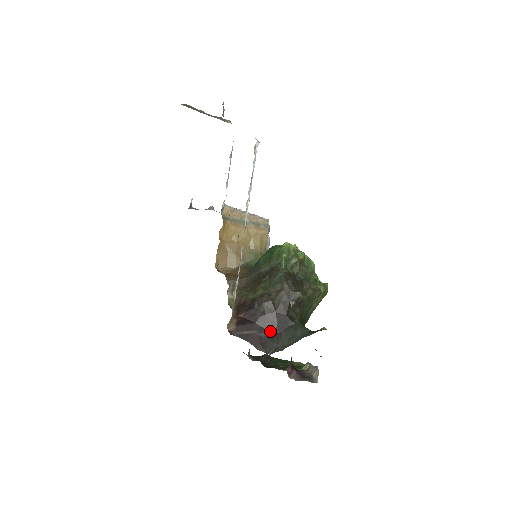
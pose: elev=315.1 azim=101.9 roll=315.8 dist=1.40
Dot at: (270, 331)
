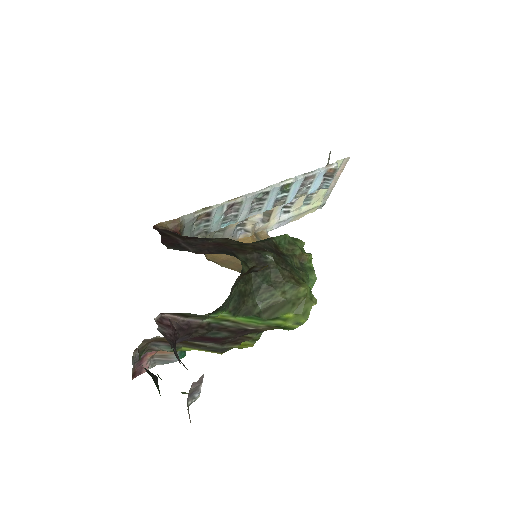
Dot at: (196, 251)
